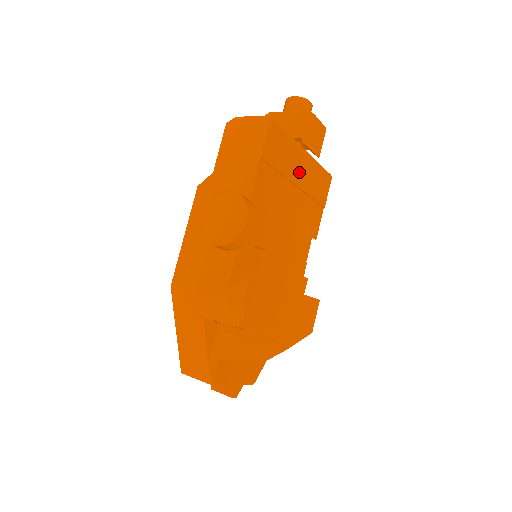
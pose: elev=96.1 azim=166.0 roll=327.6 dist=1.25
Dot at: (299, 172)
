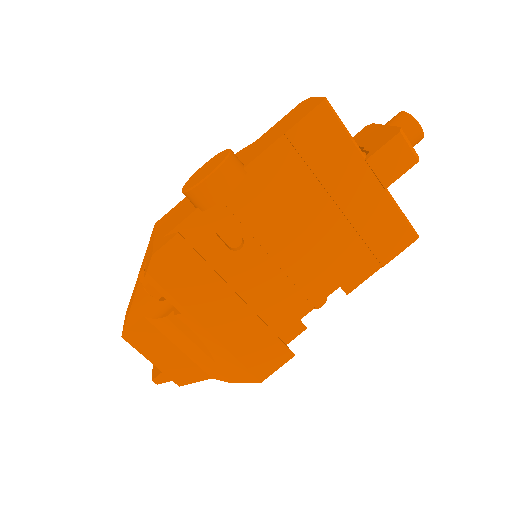
Dot at: (350, 192)
